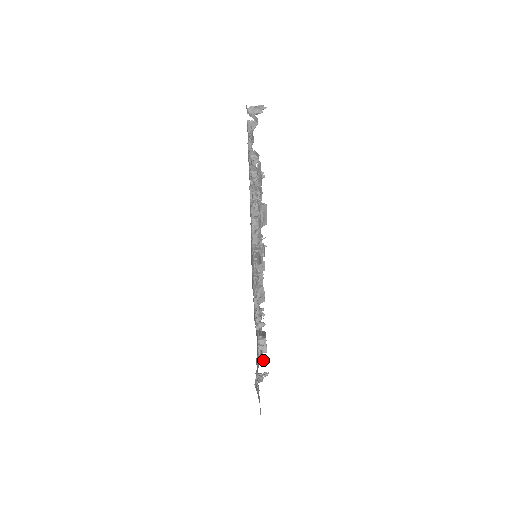
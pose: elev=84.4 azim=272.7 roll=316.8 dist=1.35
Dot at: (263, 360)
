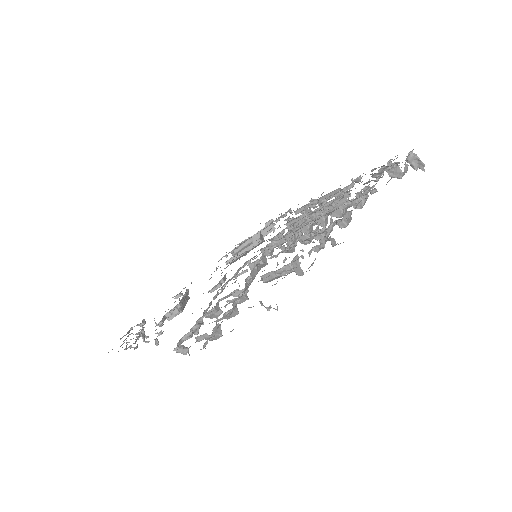
Dot at: occluded
